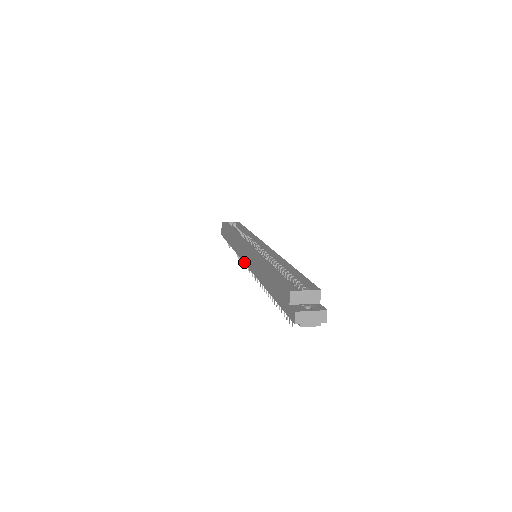
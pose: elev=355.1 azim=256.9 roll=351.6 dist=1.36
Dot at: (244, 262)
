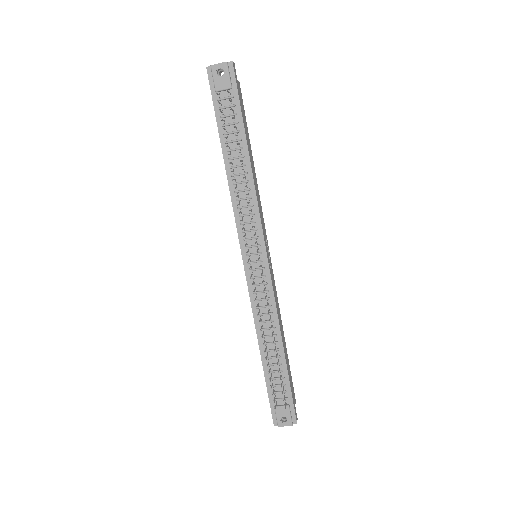
Dot at: (243, 262)
